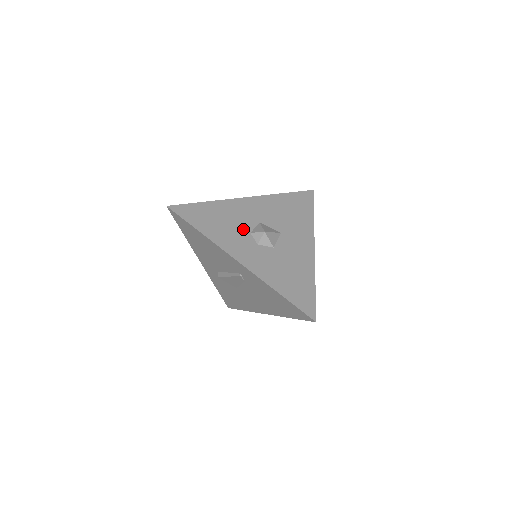
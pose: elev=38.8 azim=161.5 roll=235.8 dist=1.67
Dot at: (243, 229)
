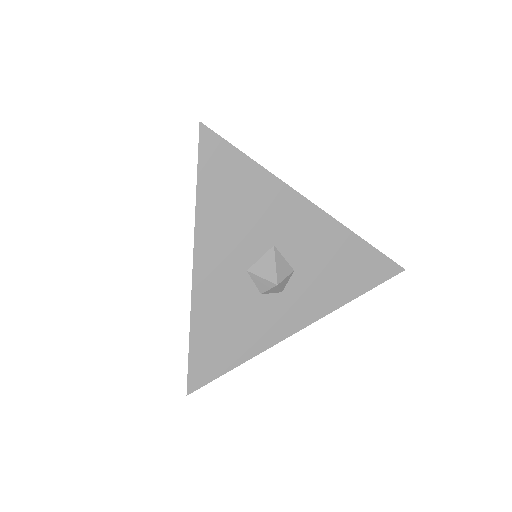
Dot at: (252, 302)
